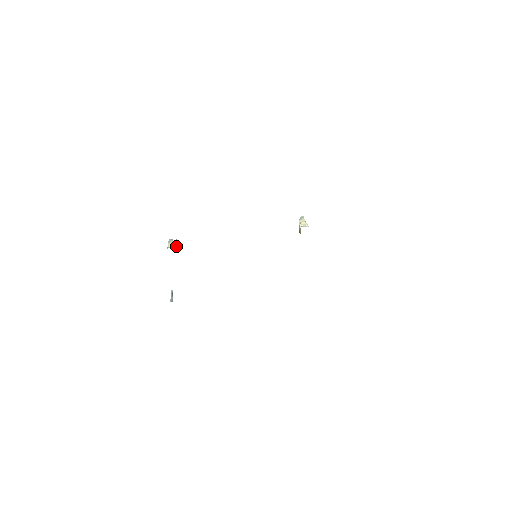
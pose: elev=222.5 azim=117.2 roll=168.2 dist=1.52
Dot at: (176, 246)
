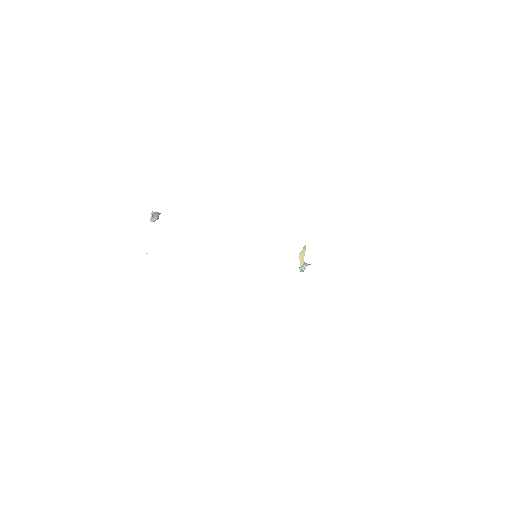
Dot at: occluded
